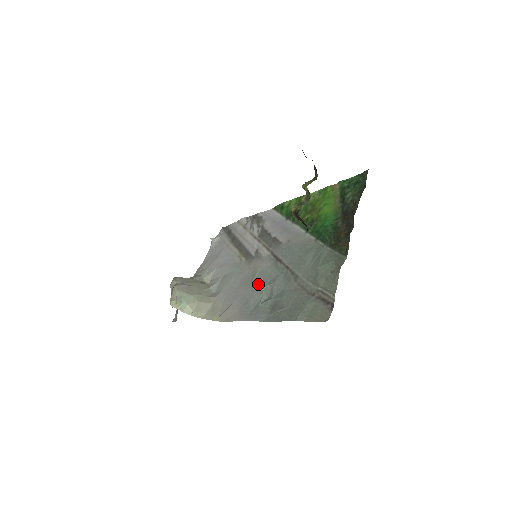
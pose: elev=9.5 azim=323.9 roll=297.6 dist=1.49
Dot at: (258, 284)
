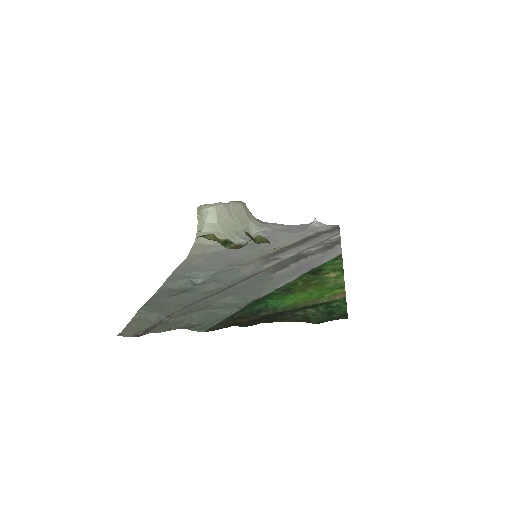
Dot at: (222, 271)
